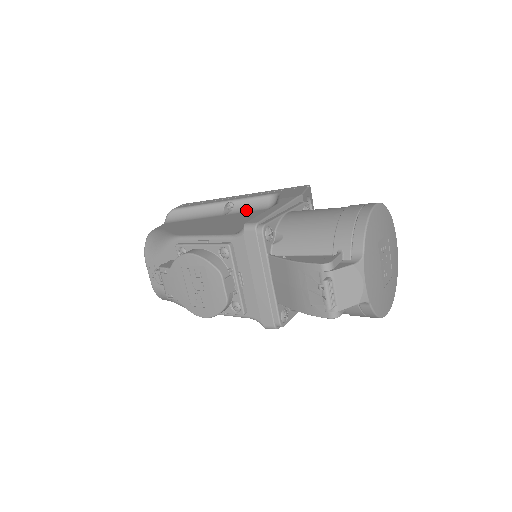
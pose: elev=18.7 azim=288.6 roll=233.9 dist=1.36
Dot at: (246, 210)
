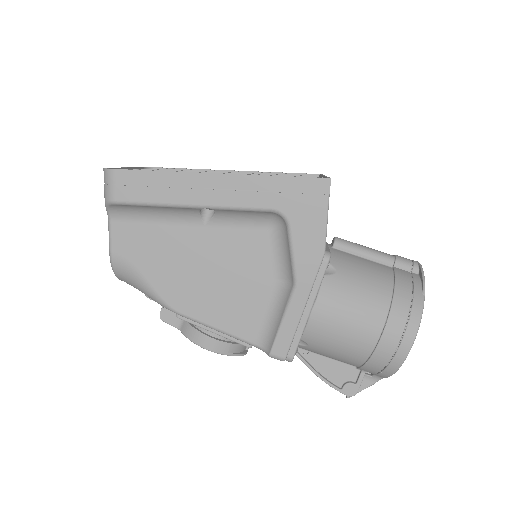
Dot at: (237, 222)
